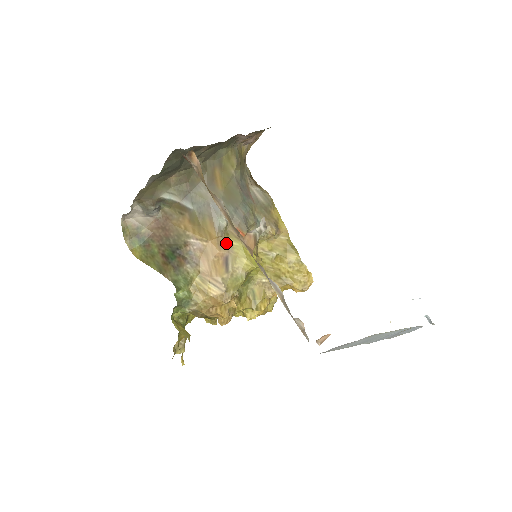
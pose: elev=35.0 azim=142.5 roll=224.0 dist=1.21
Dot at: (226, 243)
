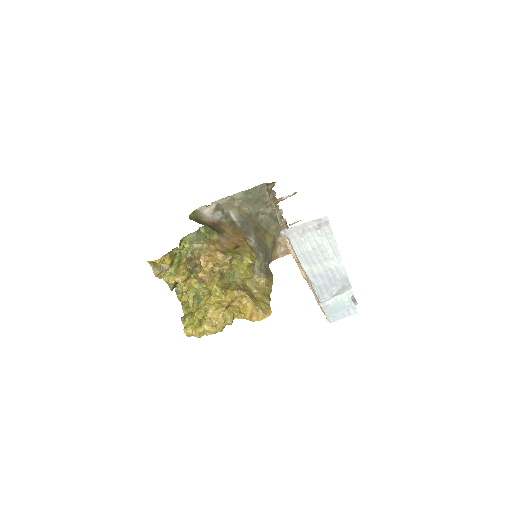
Dot at: (244, 244)
